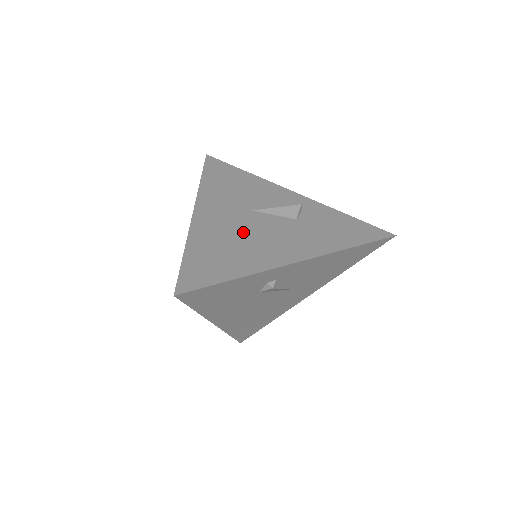
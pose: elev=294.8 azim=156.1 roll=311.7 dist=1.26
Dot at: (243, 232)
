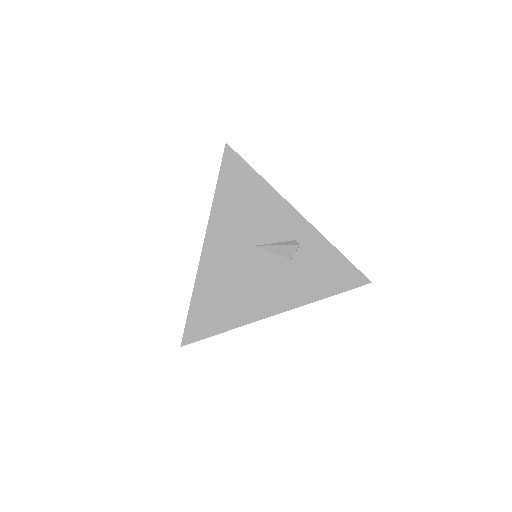
Dot at: (241, 277)
